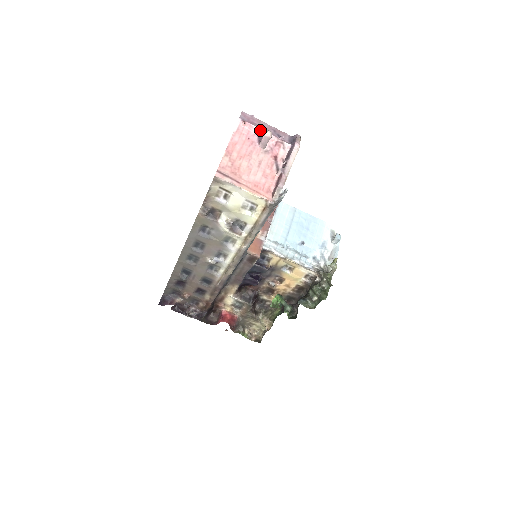
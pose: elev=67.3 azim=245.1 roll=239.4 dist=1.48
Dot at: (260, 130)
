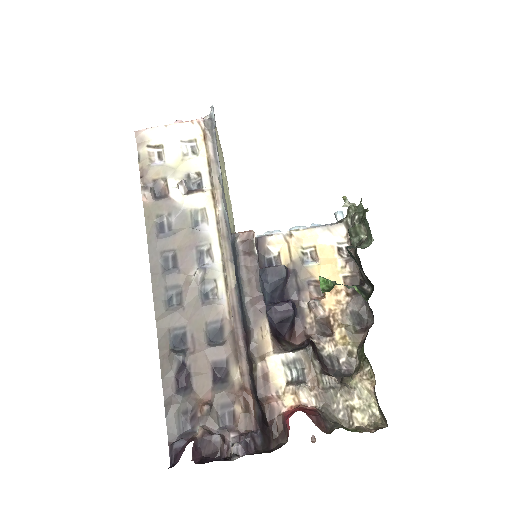
Dot at: occluded
